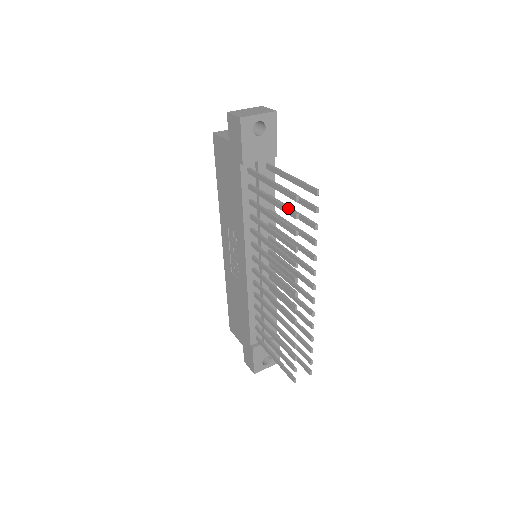
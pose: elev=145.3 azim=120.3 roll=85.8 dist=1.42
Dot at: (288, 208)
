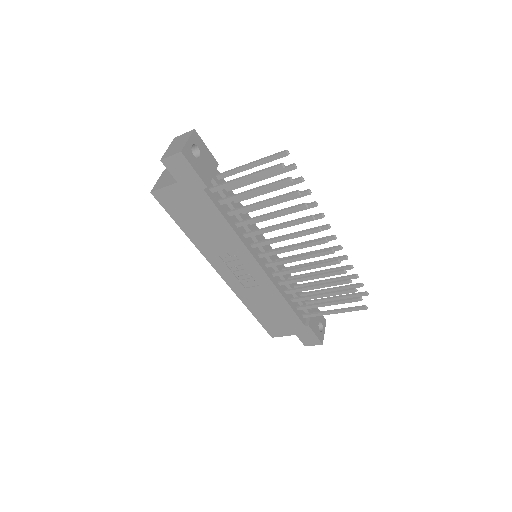
Dot at: (277, 181)
